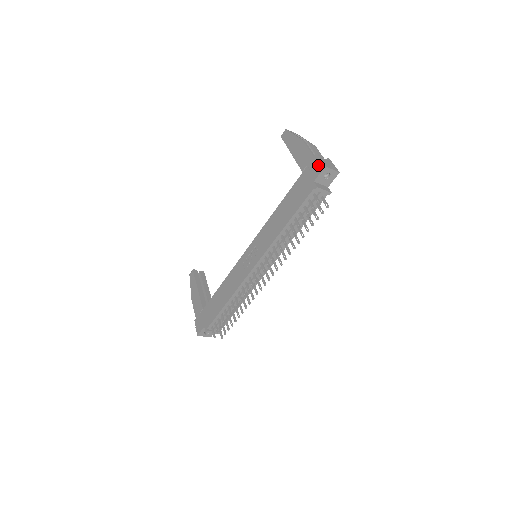
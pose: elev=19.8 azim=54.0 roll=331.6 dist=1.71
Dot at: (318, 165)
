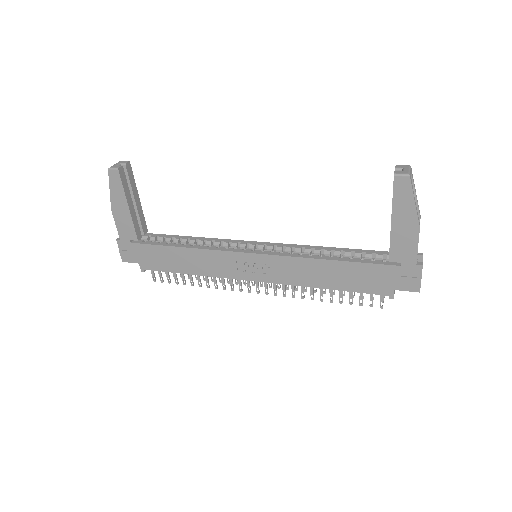
Dot at: (414, 282)
